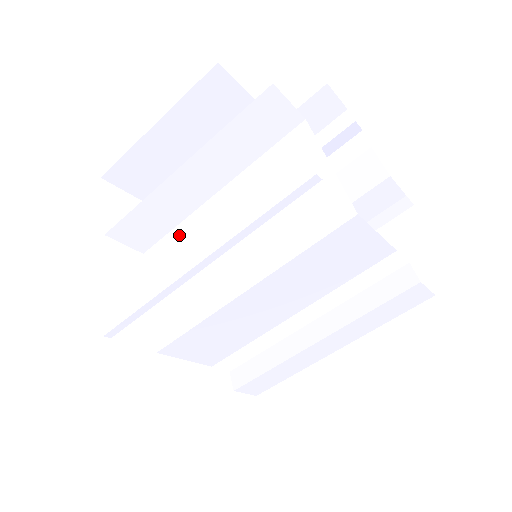
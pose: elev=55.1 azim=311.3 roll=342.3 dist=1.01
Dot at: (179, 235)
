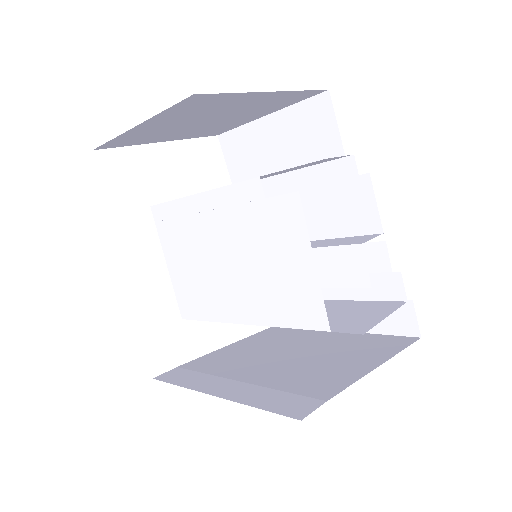
Dot at: (184, 229)
